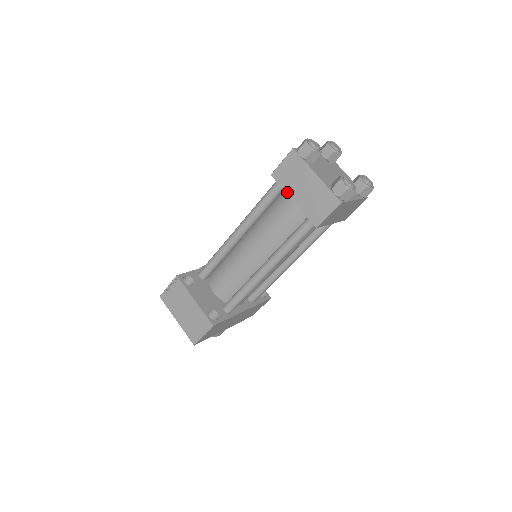
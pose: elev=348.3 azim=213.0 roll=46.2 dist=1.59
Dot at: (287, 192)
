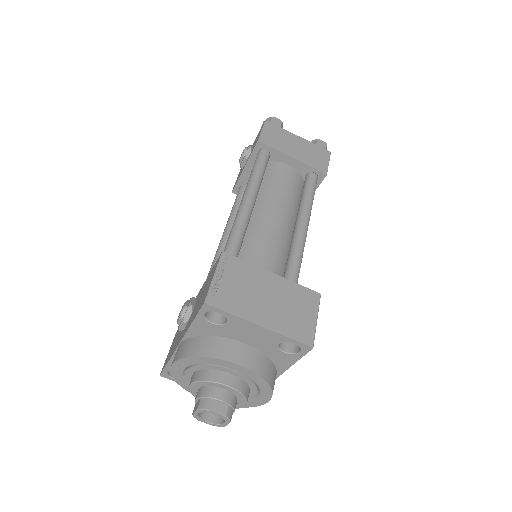
Dot at: (283, 152)
